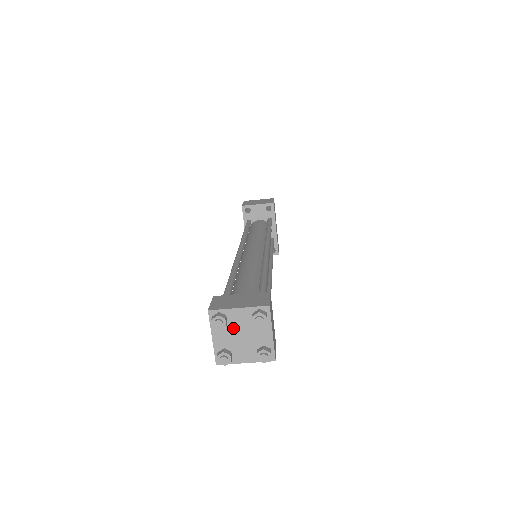
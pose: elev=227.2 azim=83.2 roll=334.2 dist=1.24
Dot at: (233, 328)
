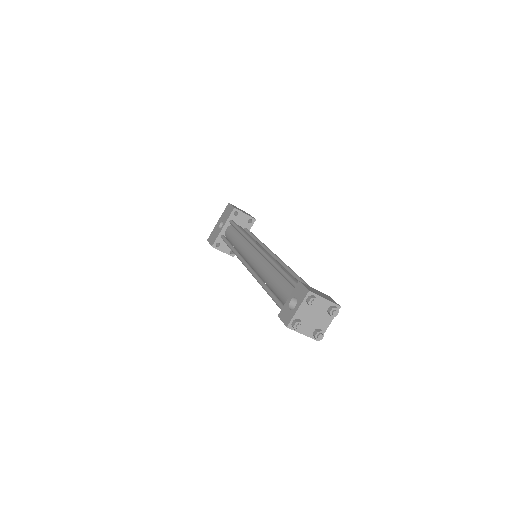
Dot at: (313, 309)
